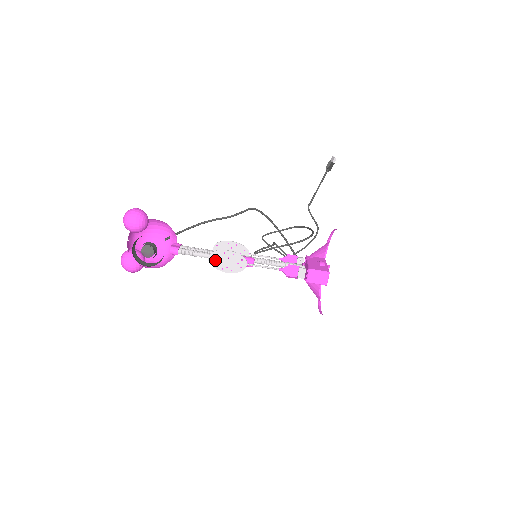
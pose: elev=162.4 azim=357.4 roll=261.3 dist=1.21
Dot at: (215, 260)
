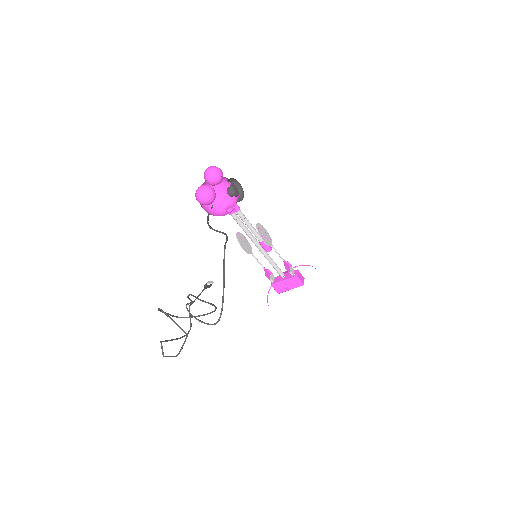
Dot at: (259, 228)
